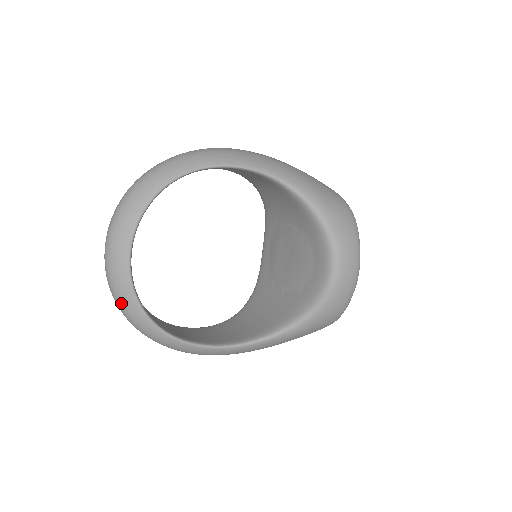
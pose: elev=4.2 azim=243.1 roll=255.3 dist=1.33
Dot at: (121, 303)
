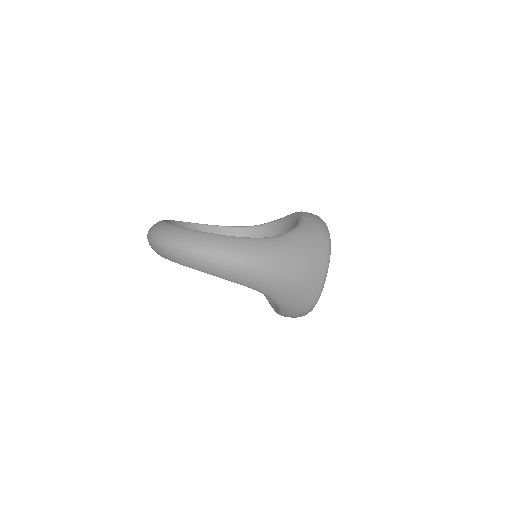
Dot at: (161, 231)
